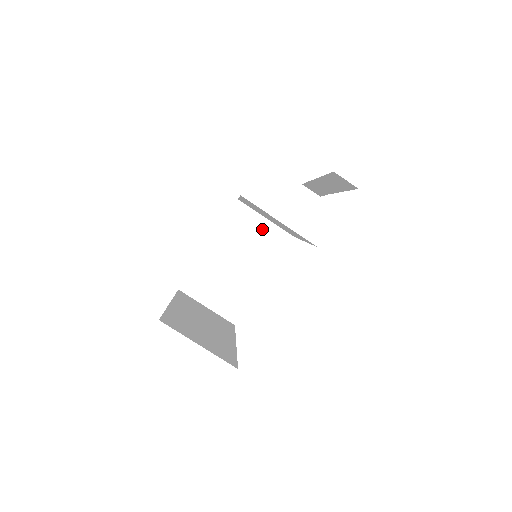
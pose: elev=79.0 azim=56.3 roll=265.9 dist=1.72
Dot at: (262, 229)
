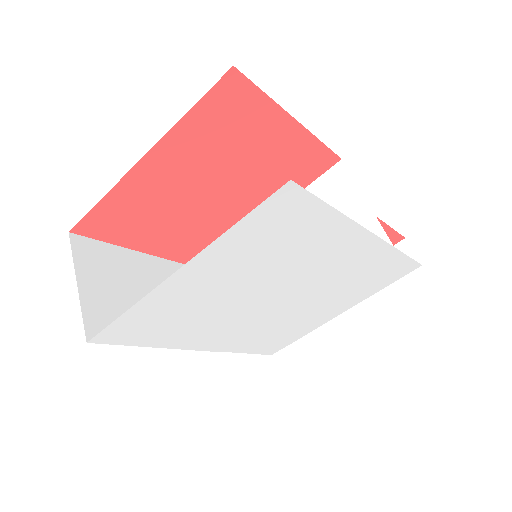
Dot at: occluded
